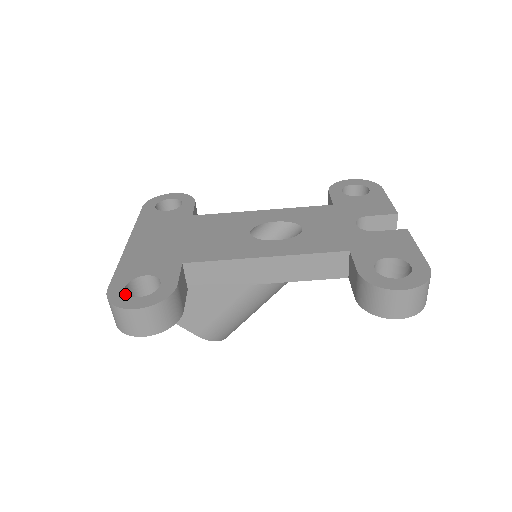
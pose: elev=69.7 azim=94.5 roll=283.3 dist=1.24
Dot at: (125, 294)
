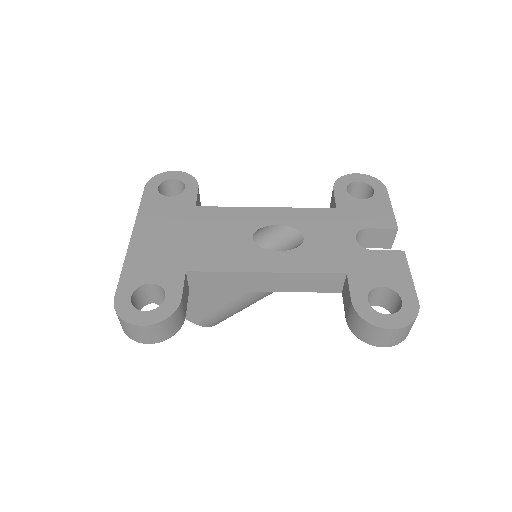
Dot at: (131, 306)
